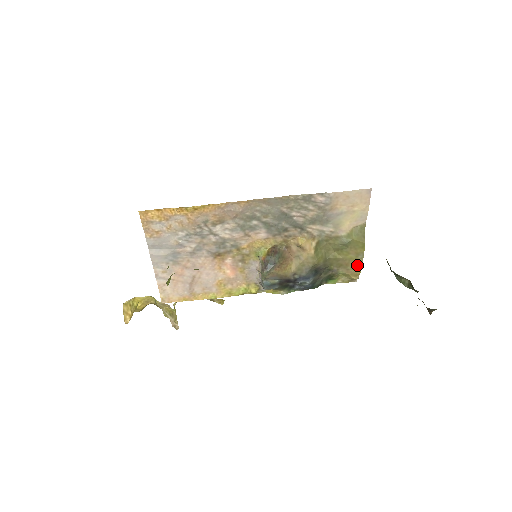
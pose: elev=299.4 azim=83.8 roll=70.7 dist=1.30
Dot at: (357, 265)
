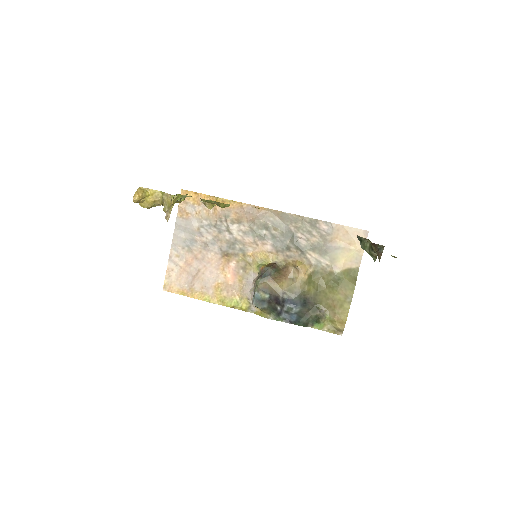
Dot at: (344, 310)
